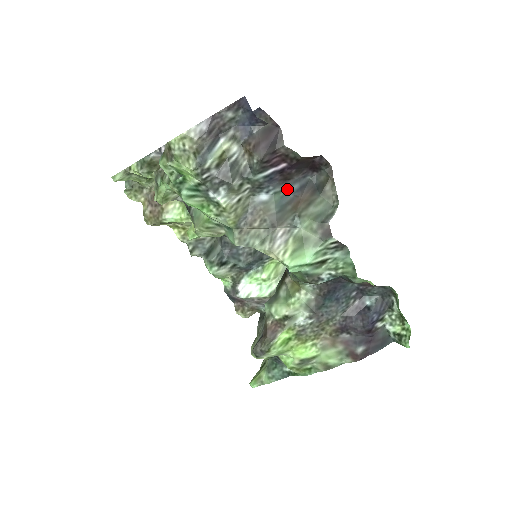
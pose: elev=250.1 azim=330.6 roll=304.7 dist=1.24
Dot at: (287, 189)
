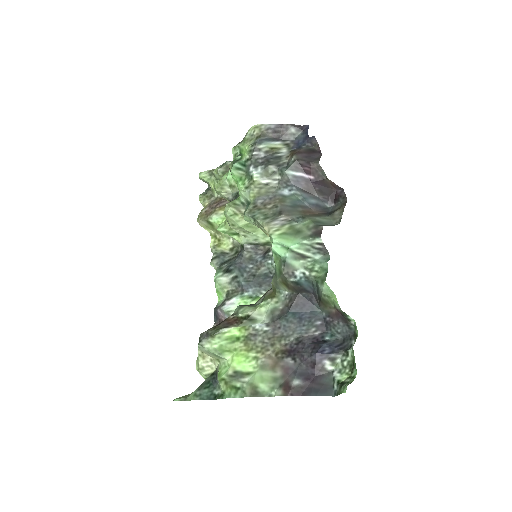
Dot at: (306, 198)
